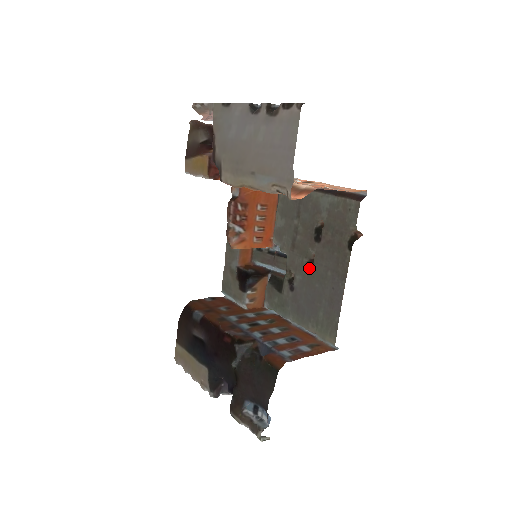
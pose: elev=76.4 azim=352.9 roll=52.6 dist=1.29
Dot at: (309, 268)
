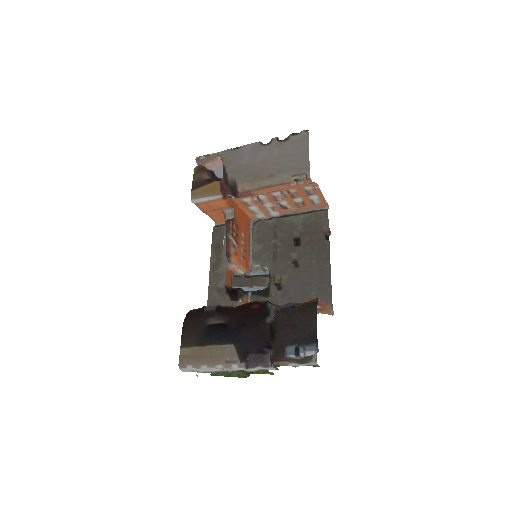
Dot at: (294, 266)
